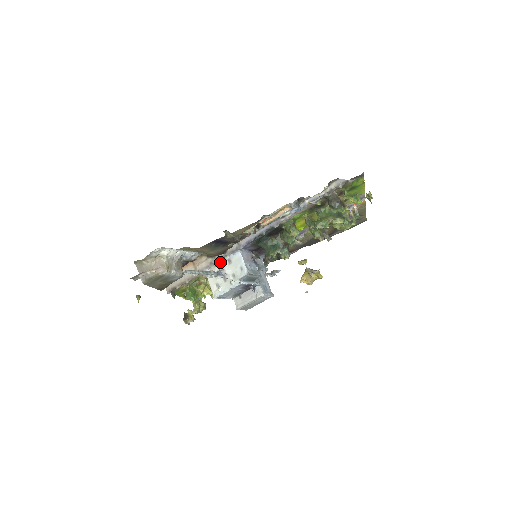
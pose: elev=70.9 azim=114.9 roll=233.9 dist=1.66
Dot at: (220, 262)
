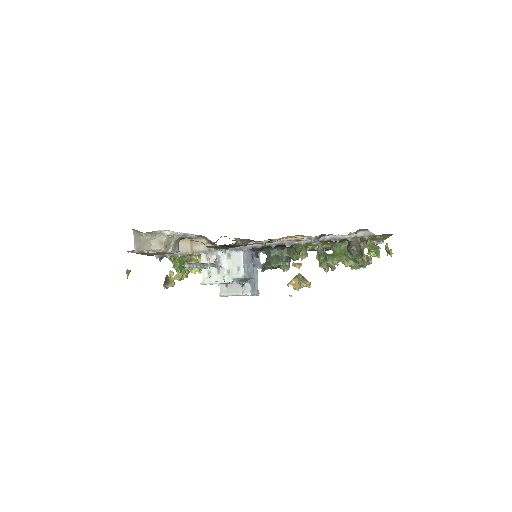
Dot at: (219, 252)
